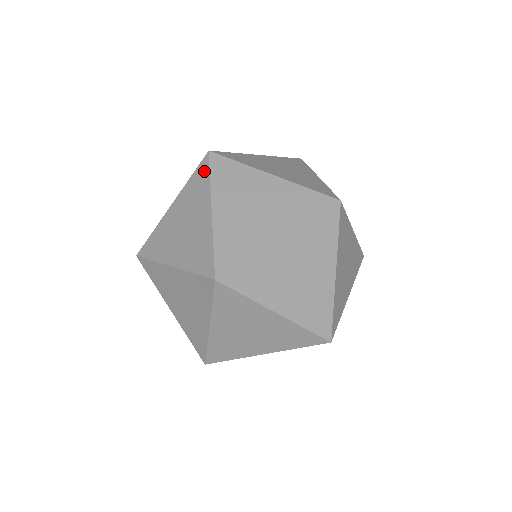
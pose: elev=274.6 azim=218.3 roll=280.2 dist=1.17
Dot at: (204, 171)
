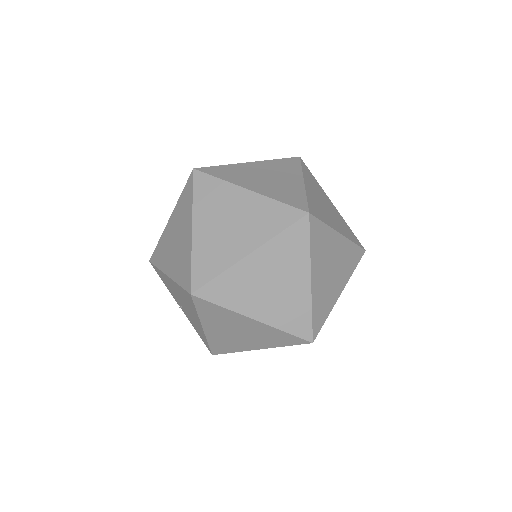
Dot at: (205, 180)
